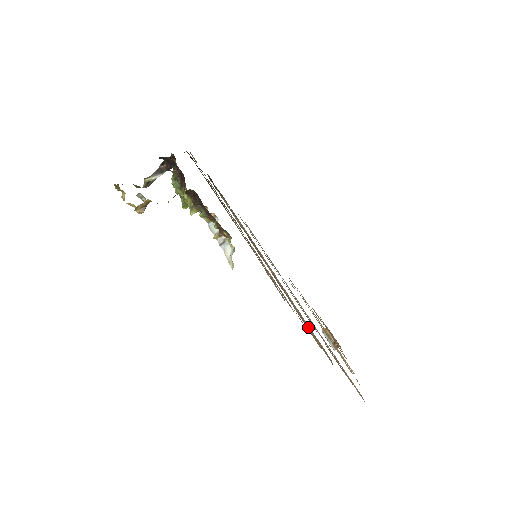
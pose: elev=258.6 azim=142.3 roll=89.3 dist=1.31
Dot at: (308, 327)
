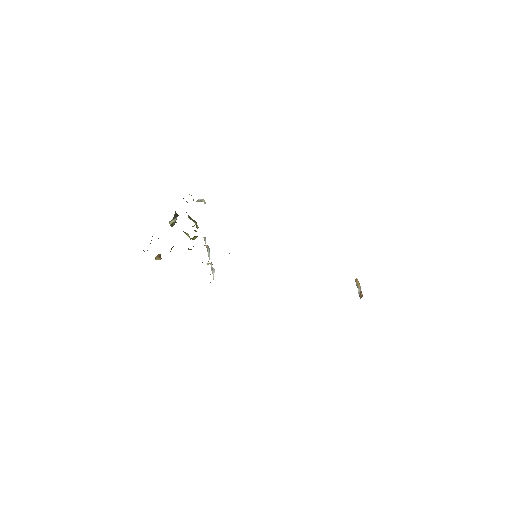
Dot at: occluded
